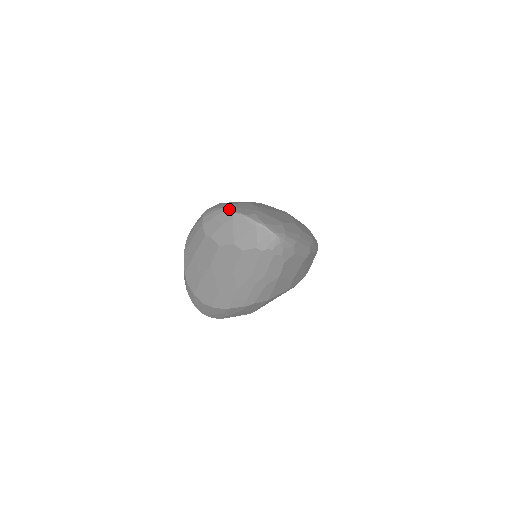
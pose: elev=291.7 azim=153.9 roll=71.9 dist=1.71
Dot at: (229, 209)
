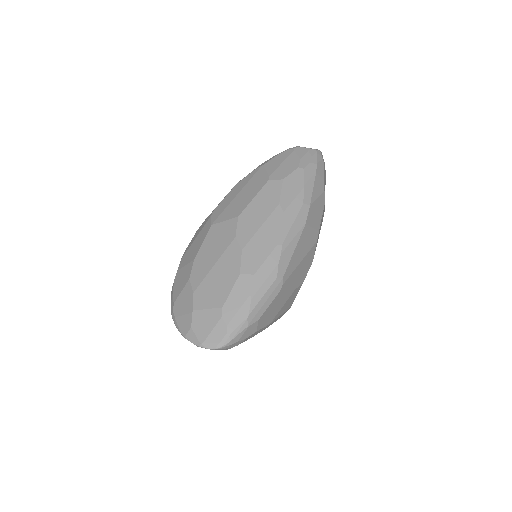
Dot at: (174, 322)
